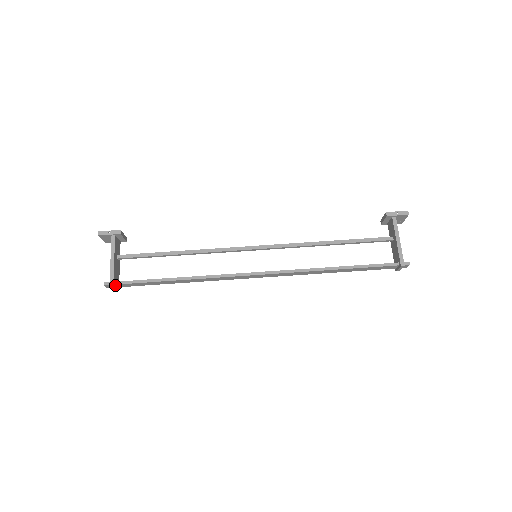
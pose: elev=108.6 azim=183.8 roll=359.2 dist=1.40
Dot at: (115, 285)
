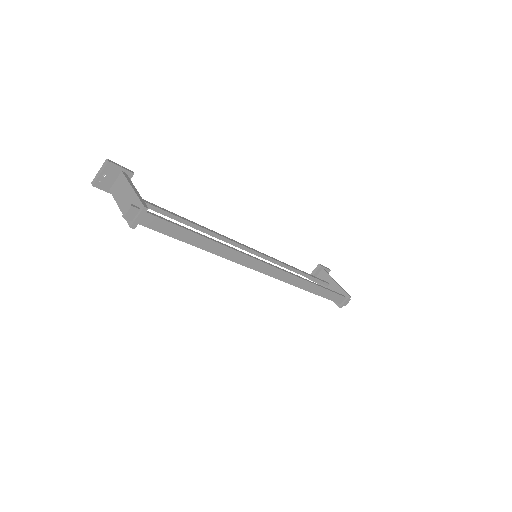
Dot at: (142, 214)
